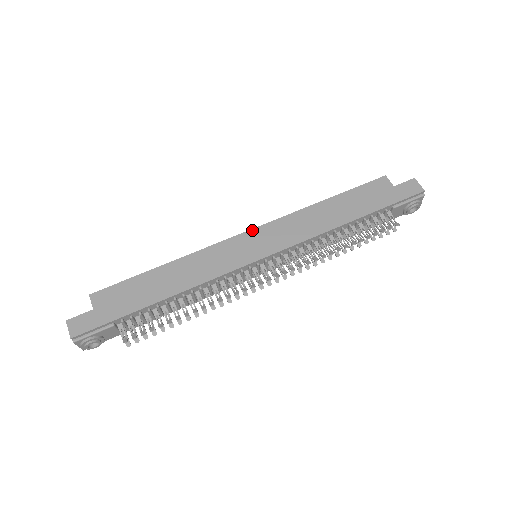
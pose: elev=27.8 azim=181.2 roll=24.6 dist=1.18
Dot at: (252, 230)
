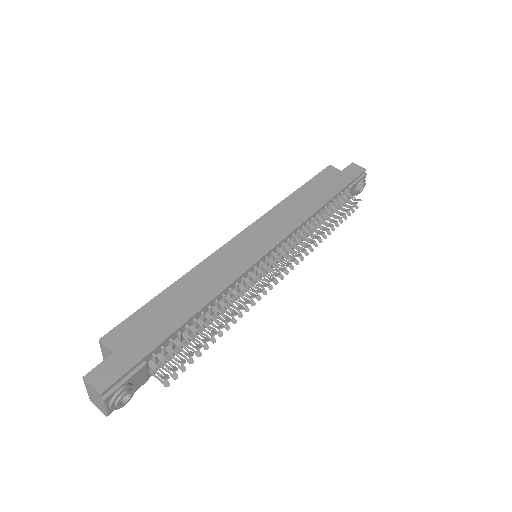
Dot at: (245, 230)
